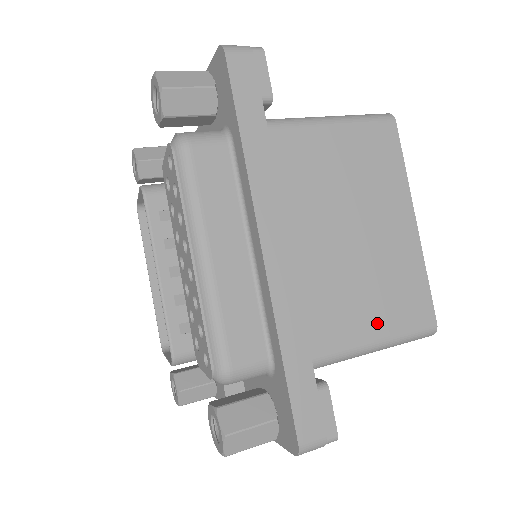
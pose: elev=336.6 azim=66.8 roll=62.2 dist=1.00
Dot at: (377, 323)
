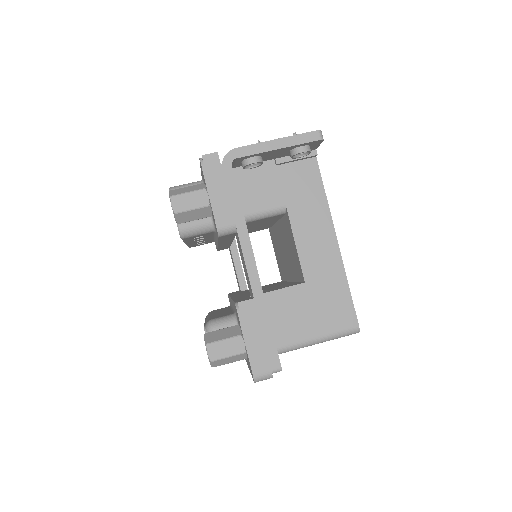
Dot at: occluded
